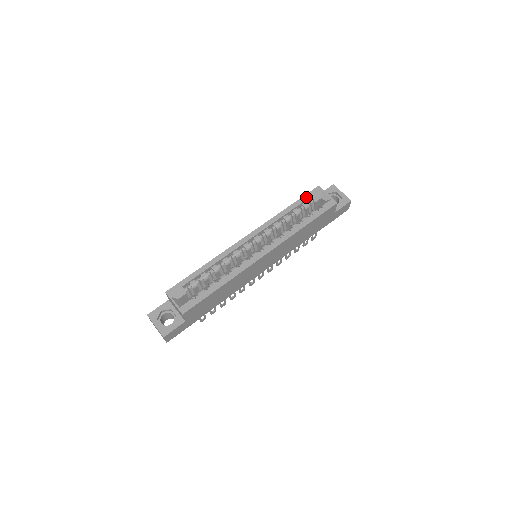
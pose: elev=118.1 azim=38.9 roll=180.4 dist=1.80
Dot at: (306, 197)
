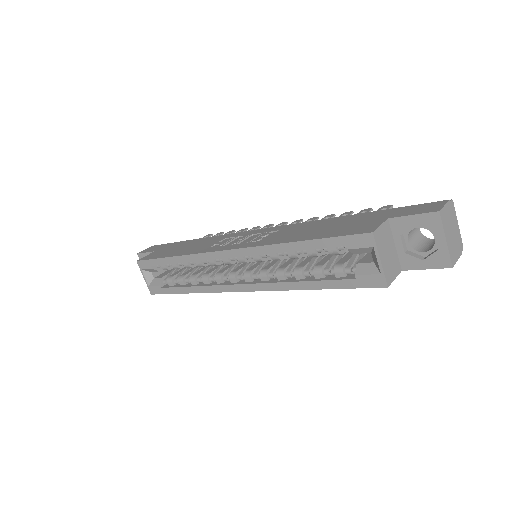
Dot at: (335, 242)
